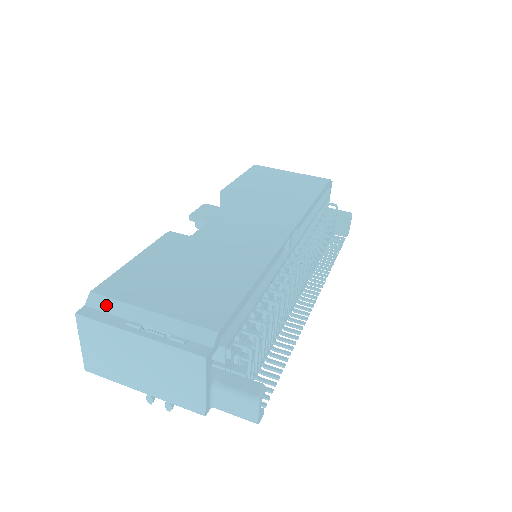
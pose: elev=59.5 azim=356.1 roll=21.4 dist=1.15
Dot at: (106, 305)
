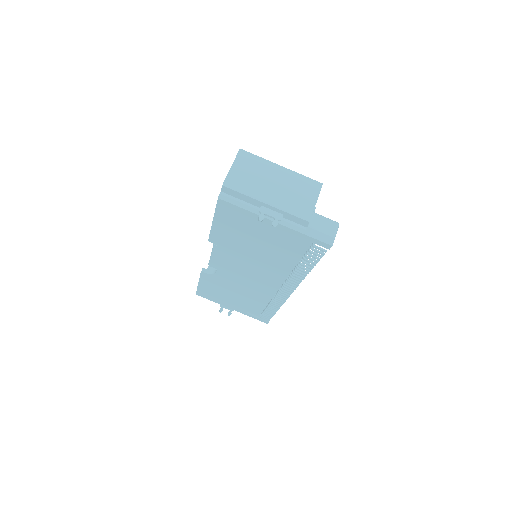
Dot at: occluded
